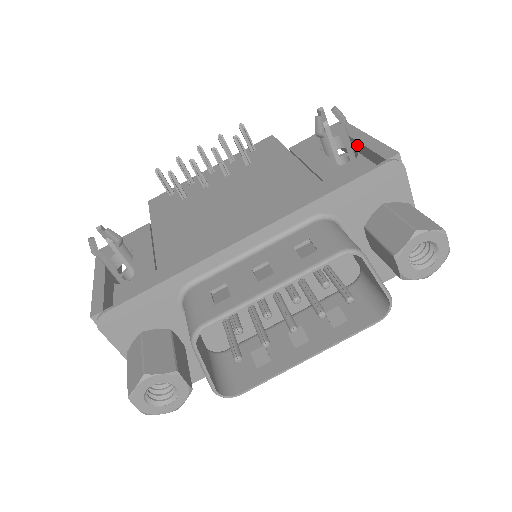
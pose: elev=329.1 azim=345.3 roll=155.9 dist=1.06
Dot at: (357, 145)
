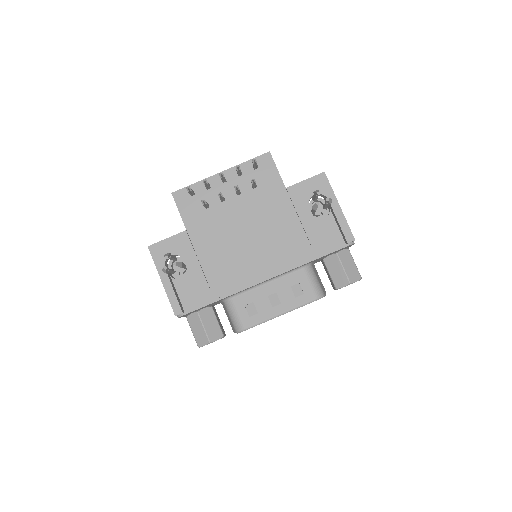
Dot at: (332, 209)
